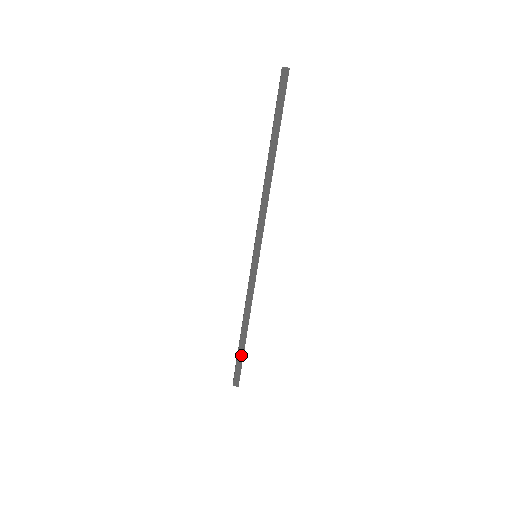
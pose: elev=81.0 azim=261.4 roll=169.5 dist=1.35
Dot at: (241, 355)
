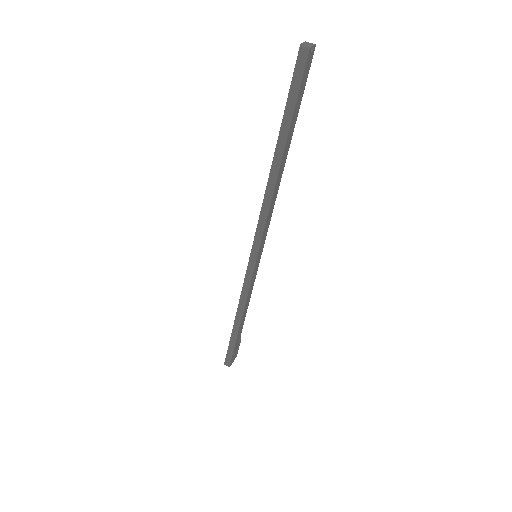
Dot at: (233, 342)
